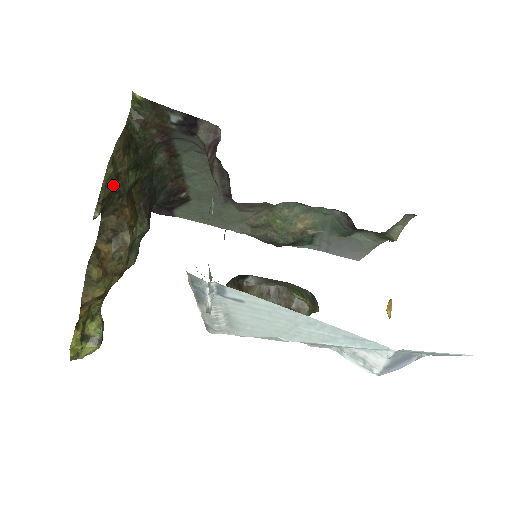
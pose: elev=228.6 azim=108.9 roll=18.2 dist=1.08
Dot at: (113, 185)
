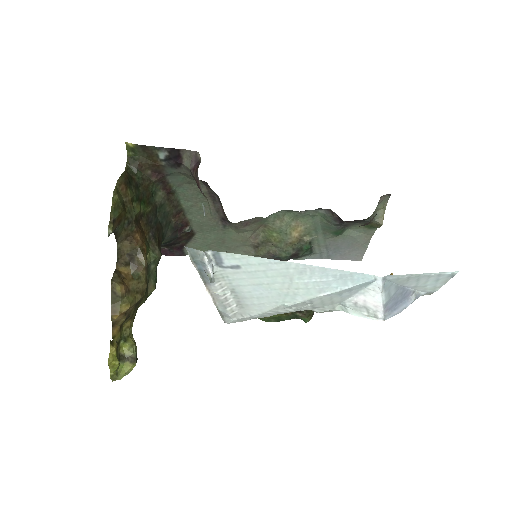
Dot at: (121, 210)
